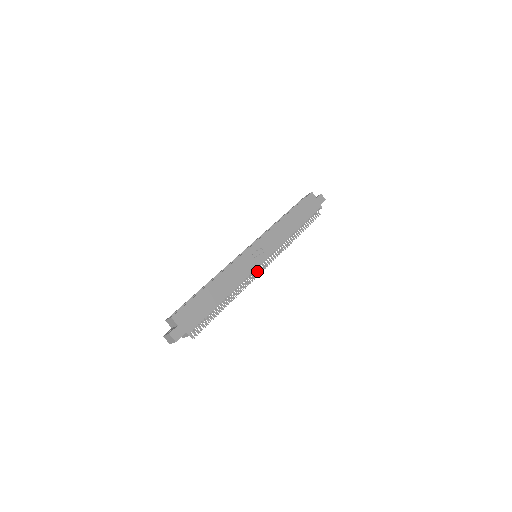
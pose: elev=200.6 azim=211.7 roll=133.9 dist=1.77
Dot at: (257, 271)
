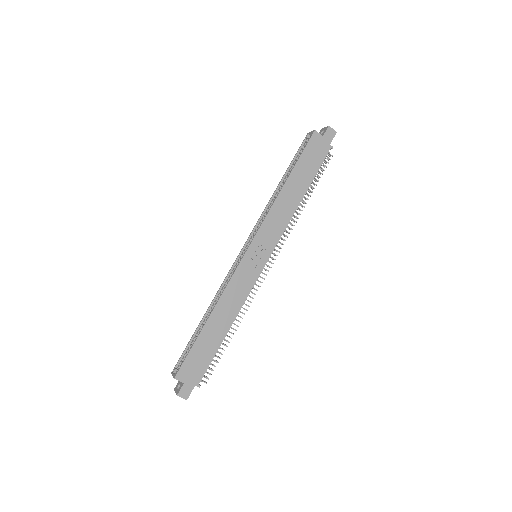
Dot at: occluded
